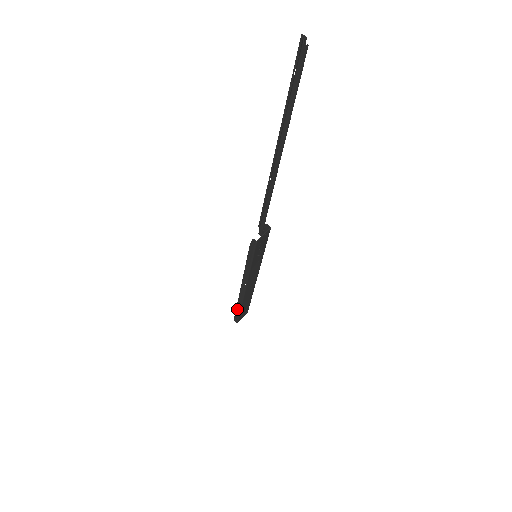
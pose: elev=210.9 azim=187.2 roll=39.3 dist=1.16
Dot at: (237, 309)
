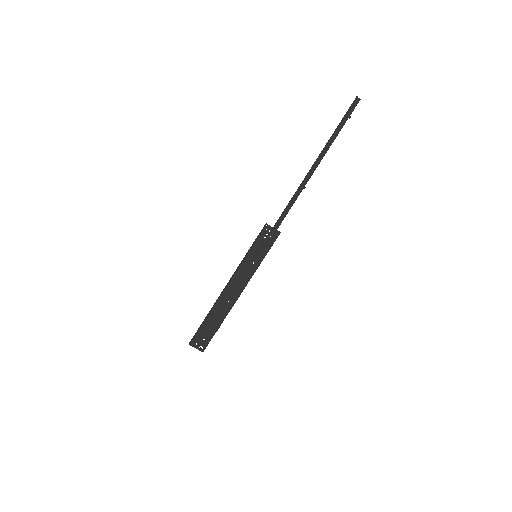
Dot at: (203, 321)
